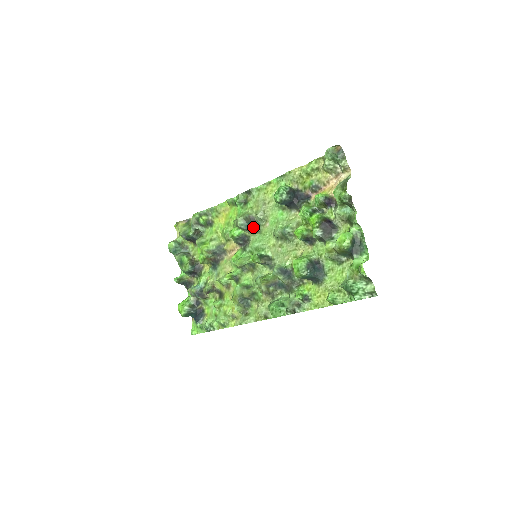
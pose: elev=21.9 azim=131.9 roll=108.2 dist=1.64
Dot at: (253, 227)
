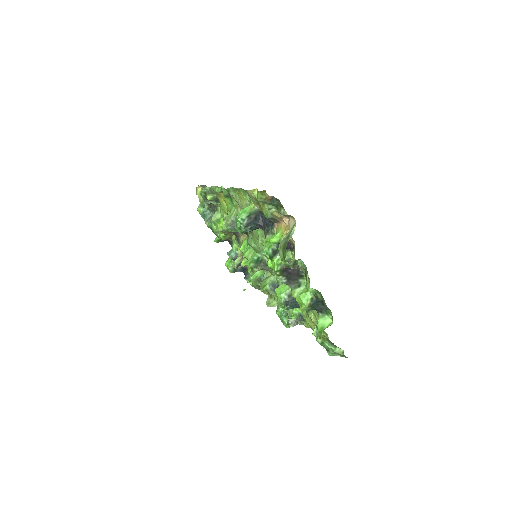
Dot at: occluded
